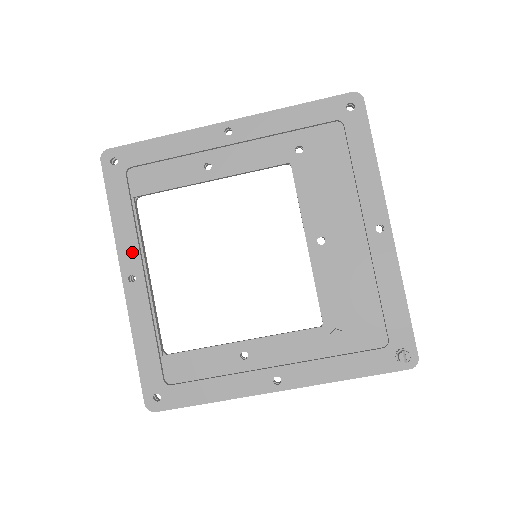
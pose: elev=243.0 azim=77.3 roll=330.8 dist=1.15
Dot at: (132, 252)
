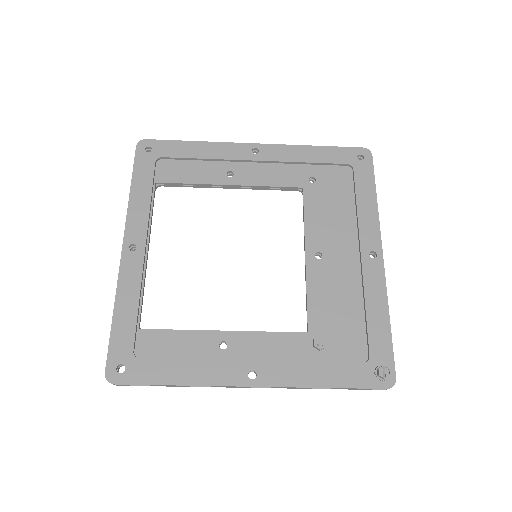
Dot at: (140, 225)
